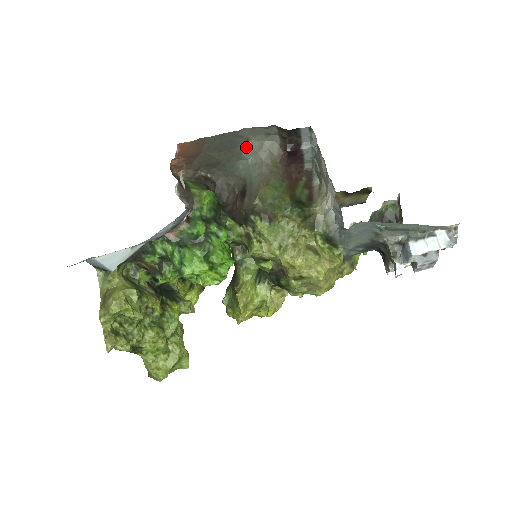
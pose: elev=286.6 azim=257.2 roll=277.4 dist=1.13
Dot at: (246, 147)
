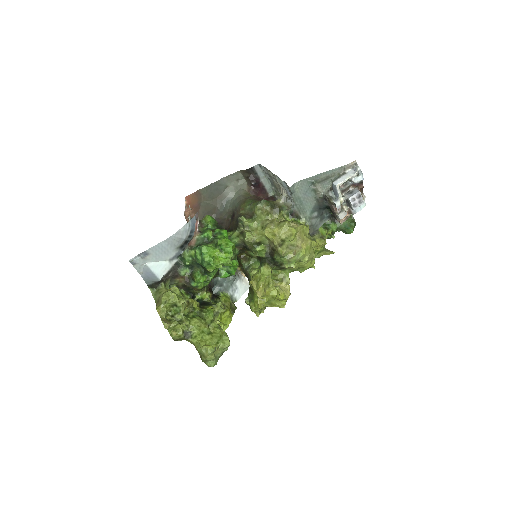
Dot at: (227, 192)
